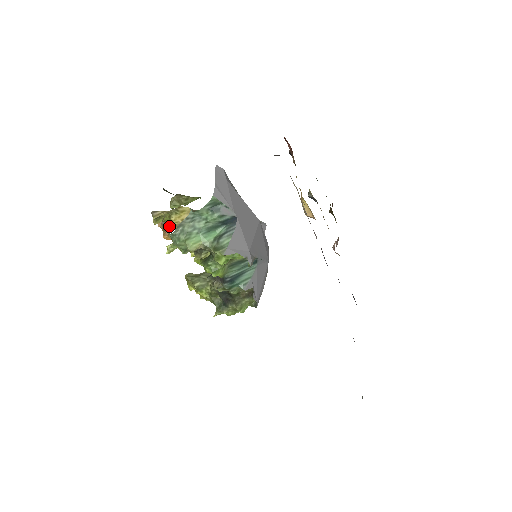
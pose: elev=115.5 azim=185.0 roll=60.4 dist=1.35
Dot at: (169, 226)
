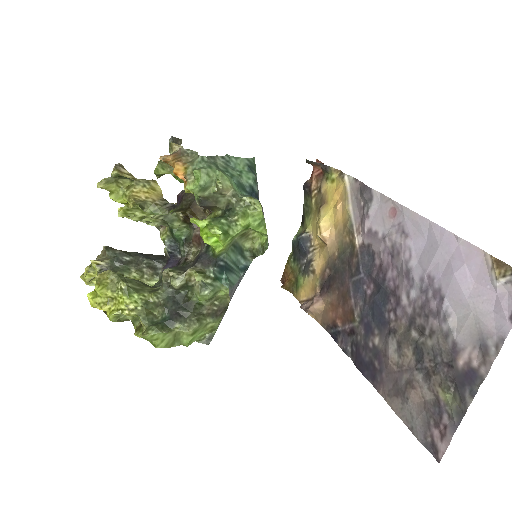
Dot at: (194, 153)
